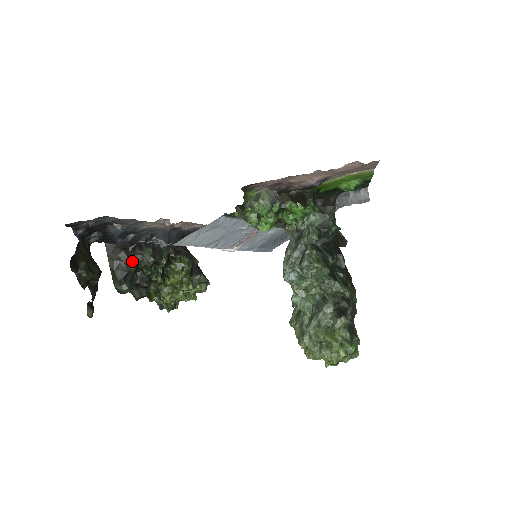
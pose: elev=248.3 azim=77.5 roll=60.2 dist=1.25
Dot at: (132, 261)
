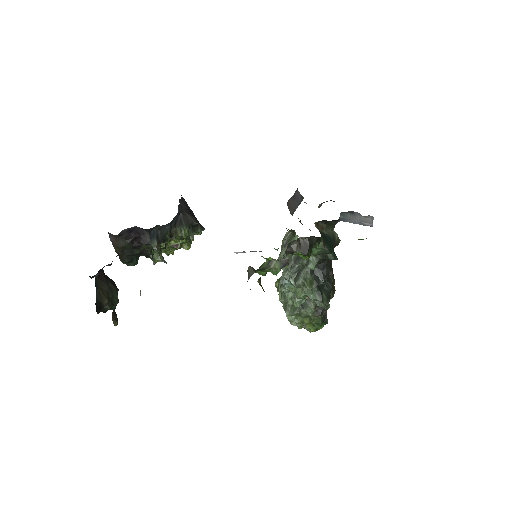
Dot at: (137, 248)
